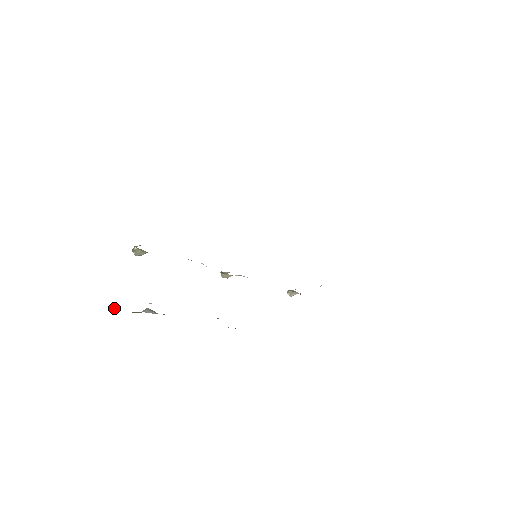
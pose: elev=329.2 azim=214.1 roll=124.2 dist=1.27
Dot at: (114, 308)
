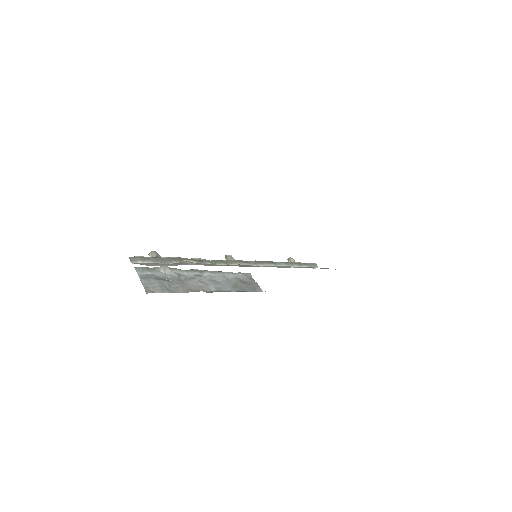
Dot at: (136, 271)
